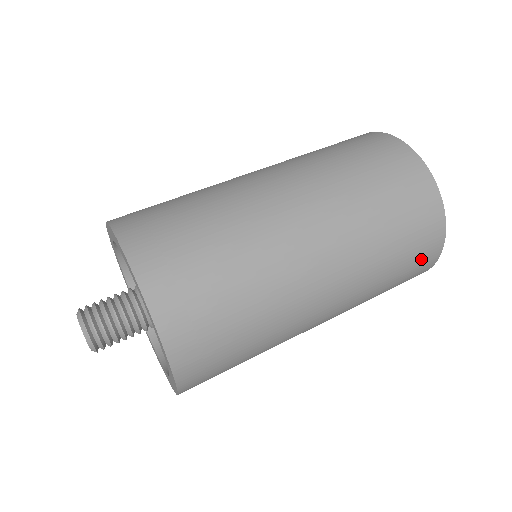
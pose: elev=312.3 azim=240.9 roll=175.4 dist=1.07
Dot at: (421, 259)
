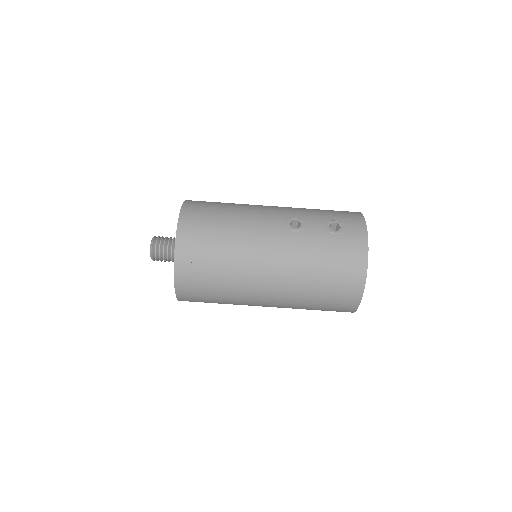
Dot at: occluded
